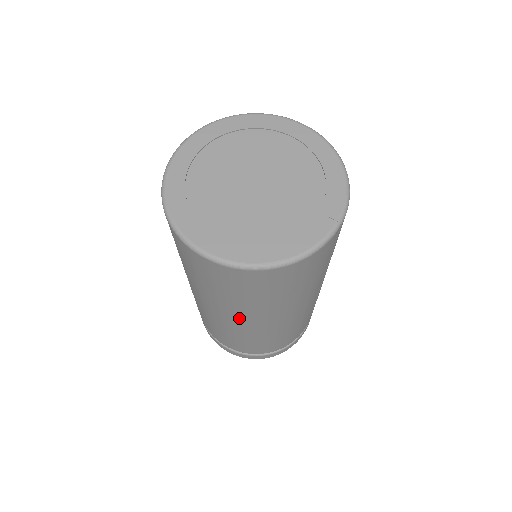
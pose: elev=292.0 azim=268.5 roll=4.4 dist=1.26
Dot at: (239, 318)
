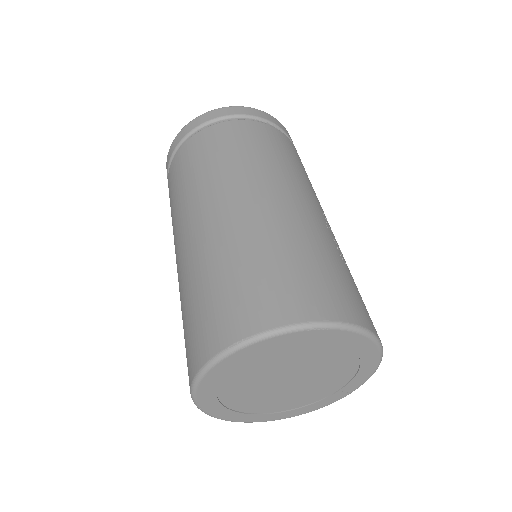
Dot at: occluded
